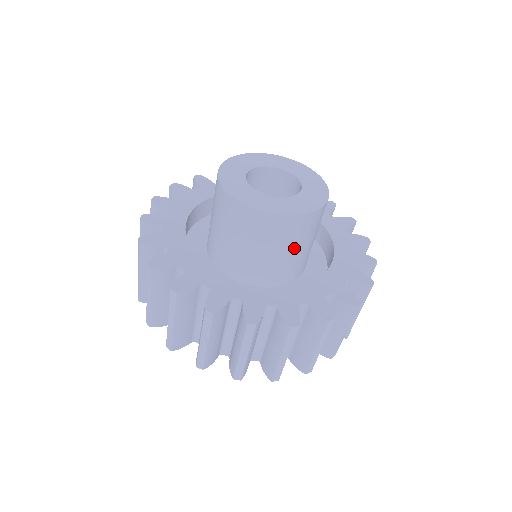
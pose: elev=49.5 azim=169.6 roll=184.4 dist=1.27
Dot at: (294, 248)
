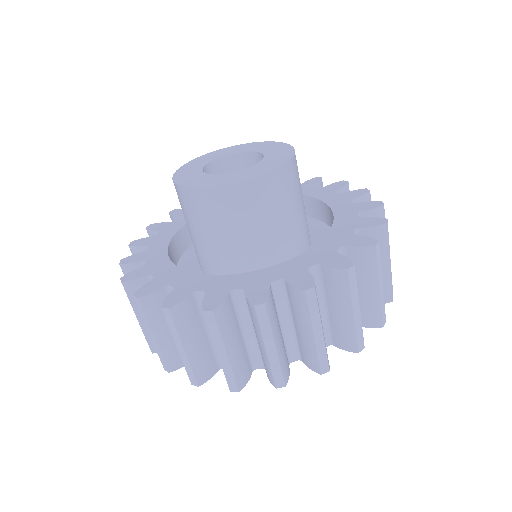
Dot at: (264, 224)
